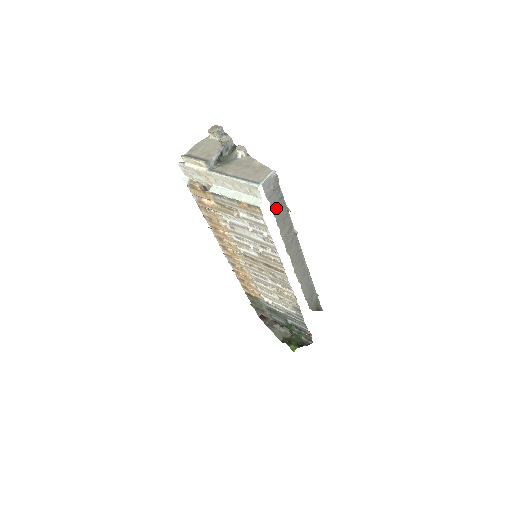
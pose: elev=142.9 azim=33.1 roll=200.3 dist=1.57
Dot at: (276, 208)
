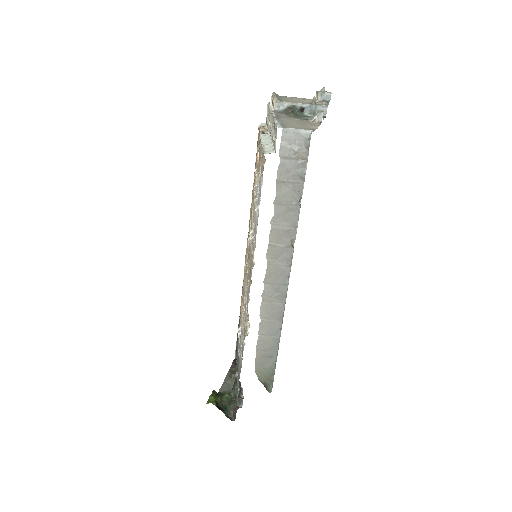
Dot at: (286, 181)
